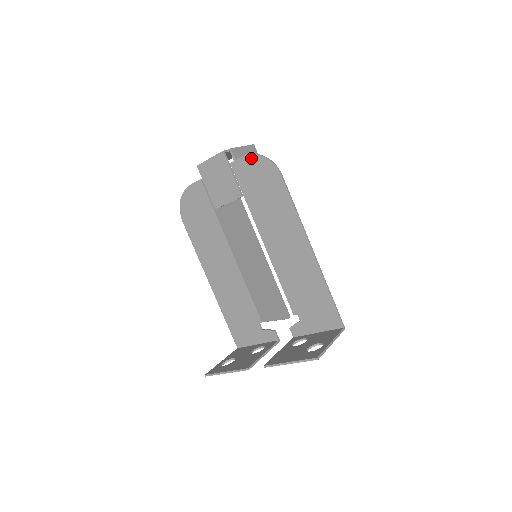
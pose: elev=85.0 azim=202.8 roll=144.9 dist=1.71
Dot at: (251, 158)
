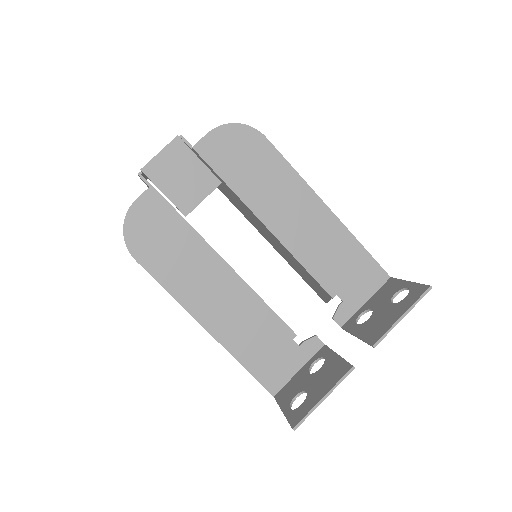
Dot at: (221, 131)
